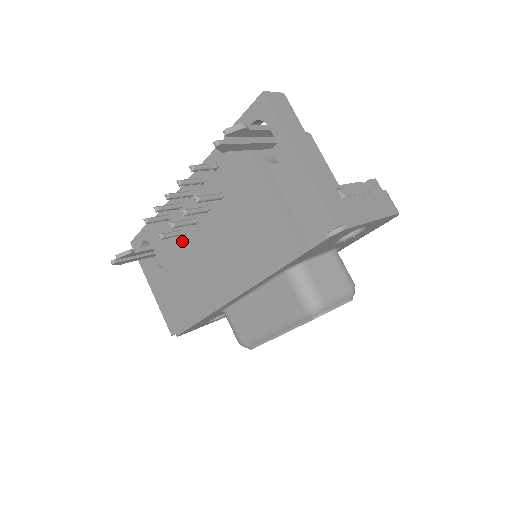
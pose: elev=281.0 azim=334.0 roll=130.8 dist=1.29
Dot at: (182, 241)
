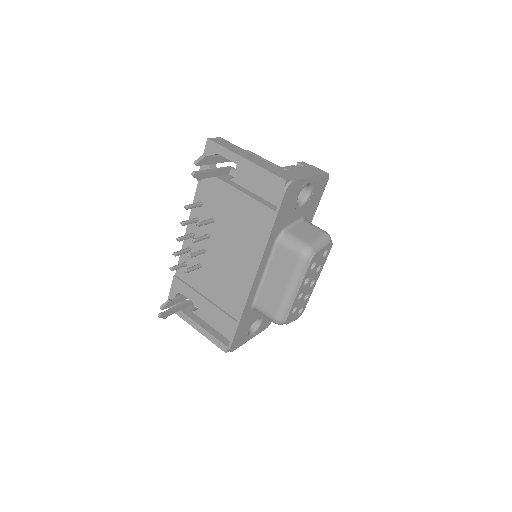
Dot at: (201, 273)
